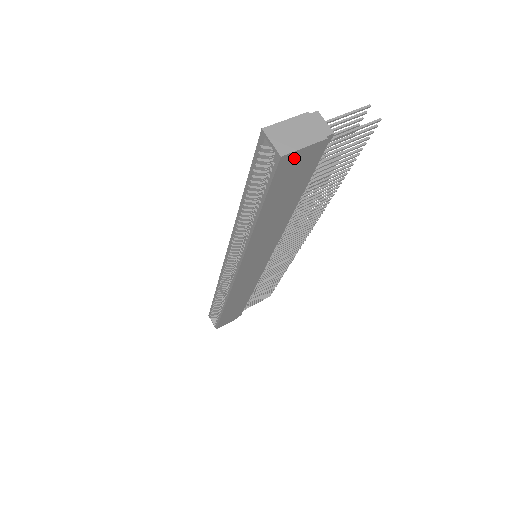
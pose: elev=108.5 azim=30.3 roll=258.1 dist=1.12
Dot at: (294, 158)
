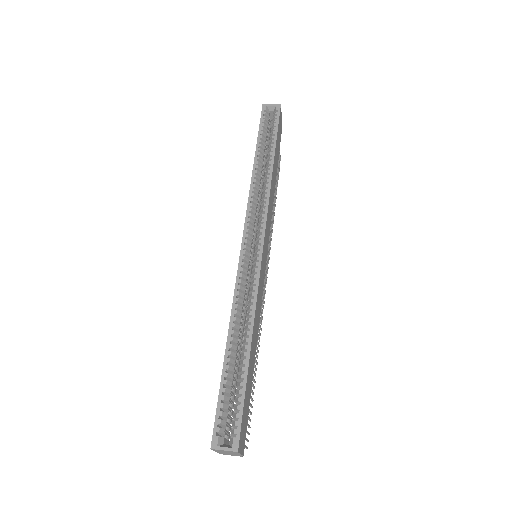
Dot at: (281, 117)
